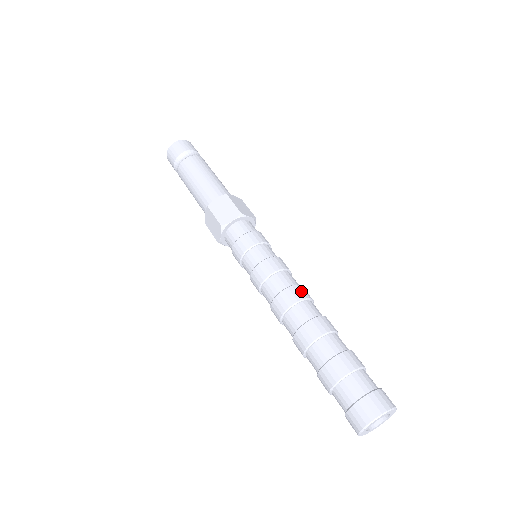
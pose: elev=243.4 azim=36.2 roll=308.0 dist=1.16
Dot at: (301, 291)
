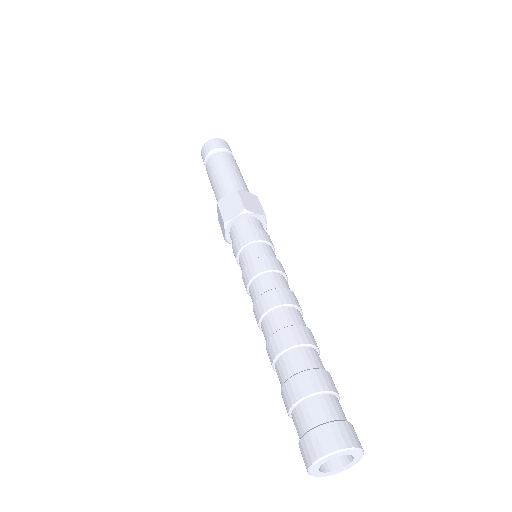
Dot at: (284, 295)
